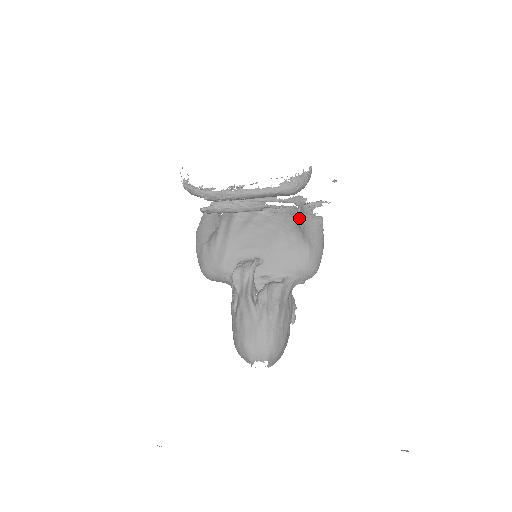
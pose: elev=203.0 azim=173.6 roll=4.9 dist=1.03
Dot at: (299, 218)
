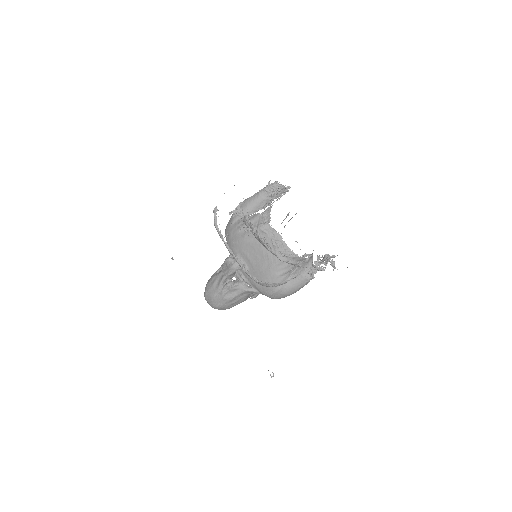
Dot at: (302, 262)
